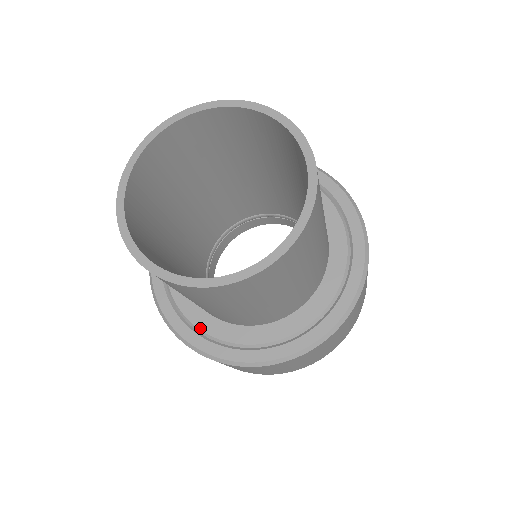
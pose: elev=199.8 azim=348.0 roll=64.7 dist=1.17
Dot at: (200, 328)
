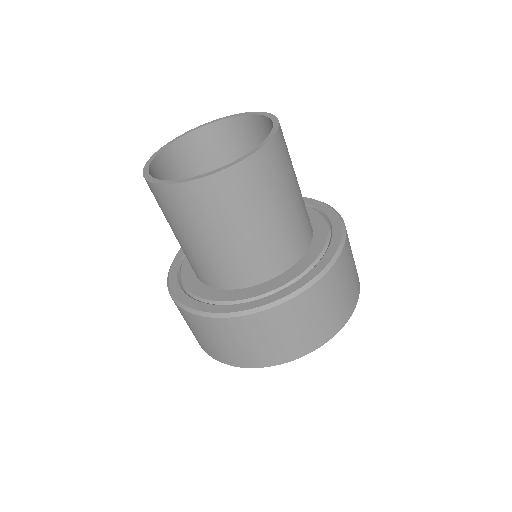
Dot at: (270, 290)
